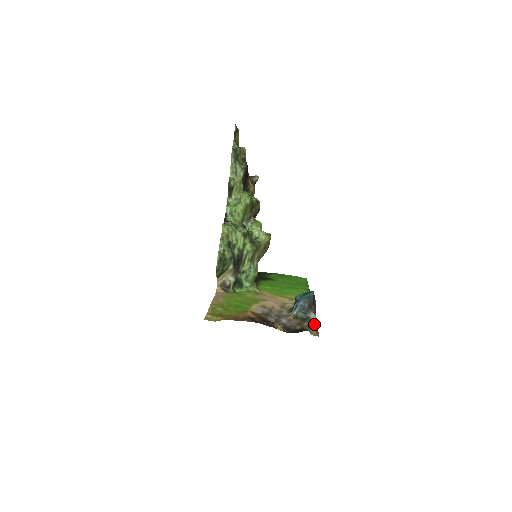
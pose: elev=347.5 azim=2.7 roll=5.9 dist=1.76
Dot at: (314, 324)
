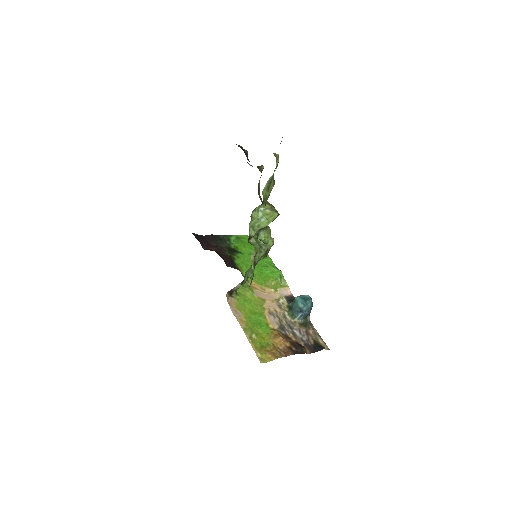
Dot at: (314, 329)
